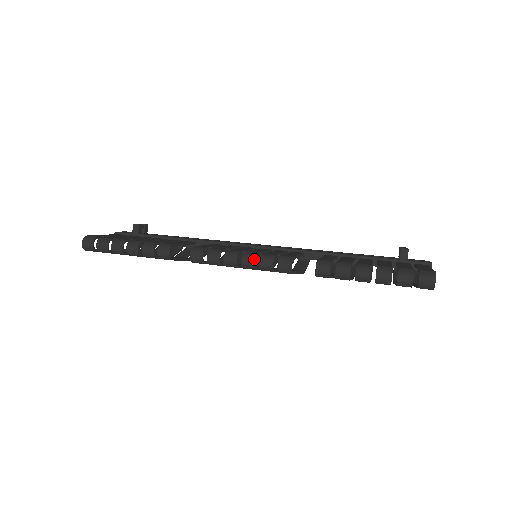
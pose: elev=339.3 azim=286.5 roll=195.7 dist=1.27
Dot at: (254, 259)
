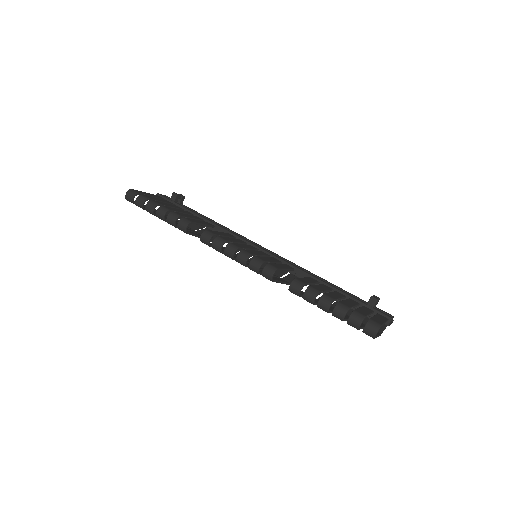
Dot at: (247, 258)
